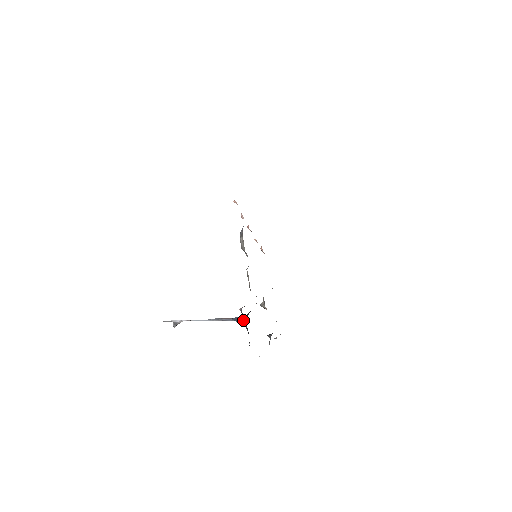
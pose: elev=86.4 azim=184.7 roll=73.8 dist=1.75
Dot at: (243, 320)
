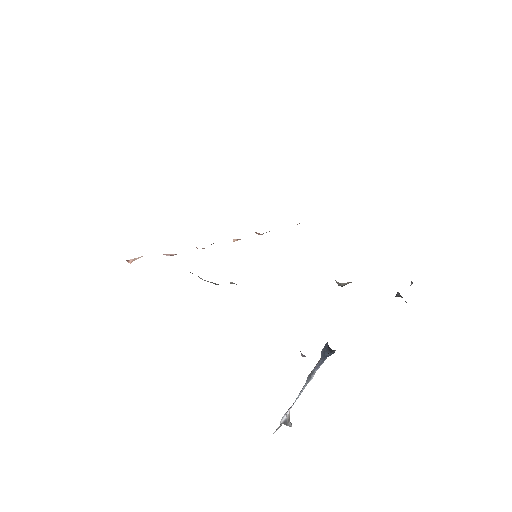
Dot at: (330, 350)
